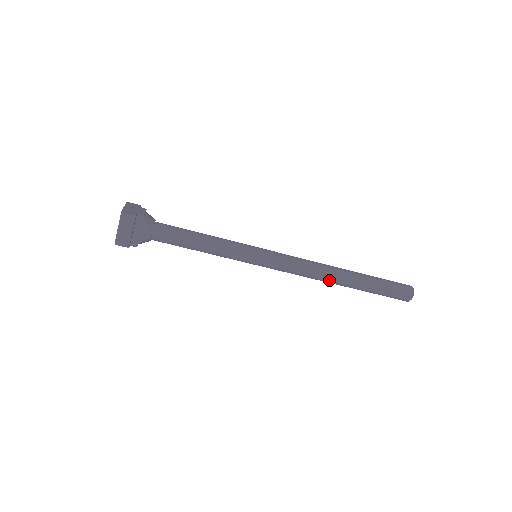
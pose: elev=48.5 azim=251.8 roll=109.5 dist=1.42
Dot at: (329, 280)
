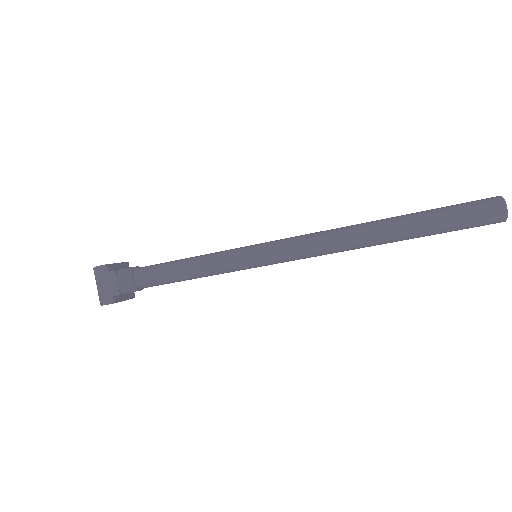
Dot at: occluded
